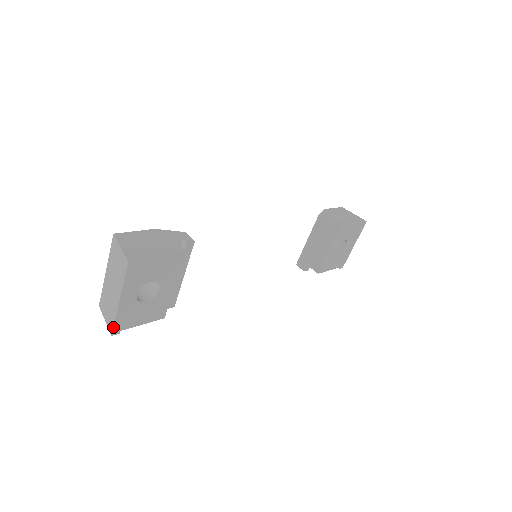
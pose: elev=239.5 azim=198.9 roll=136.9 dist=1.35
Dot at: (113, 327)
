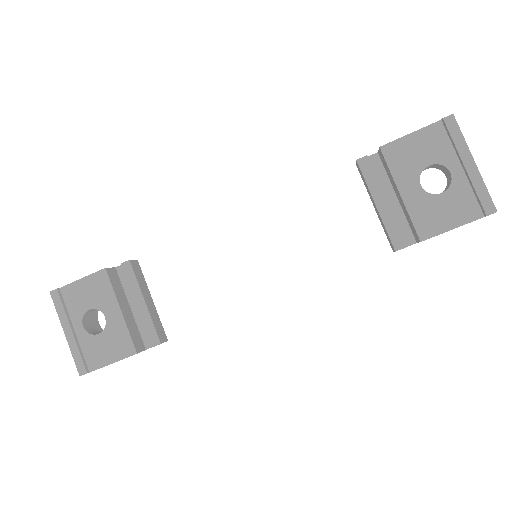
Dot at: (76, 365)
